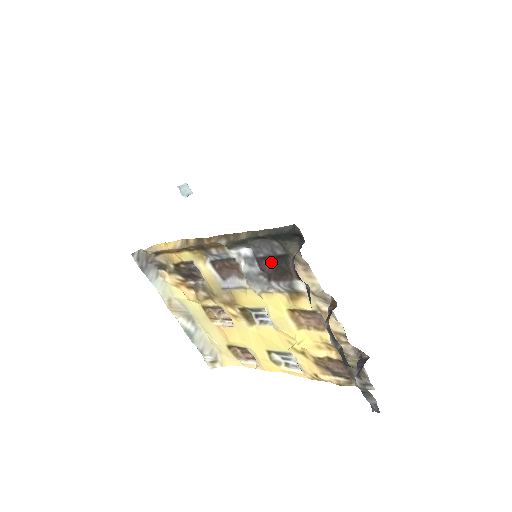
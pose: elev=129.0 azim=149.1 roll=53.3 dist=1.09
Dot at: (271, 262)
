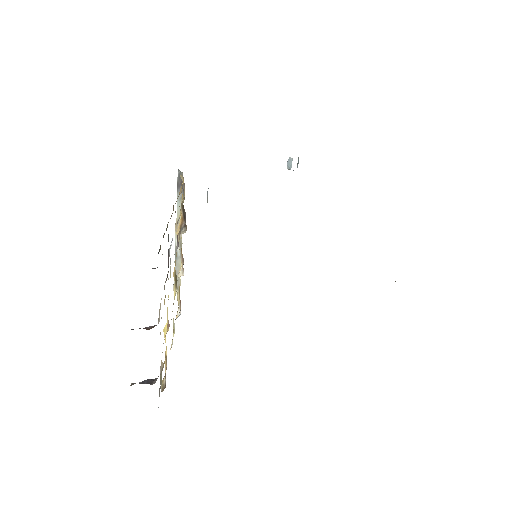
Dot at: occluded
